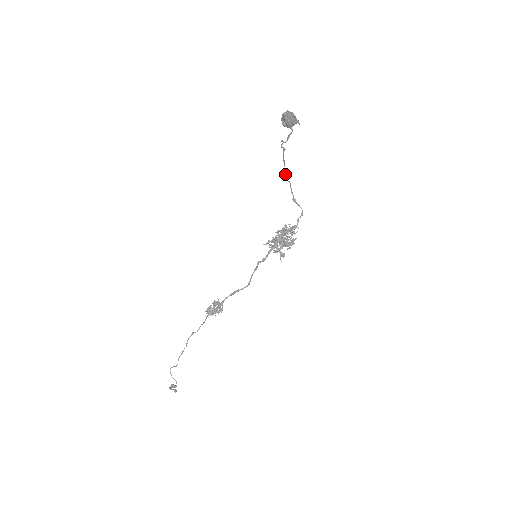
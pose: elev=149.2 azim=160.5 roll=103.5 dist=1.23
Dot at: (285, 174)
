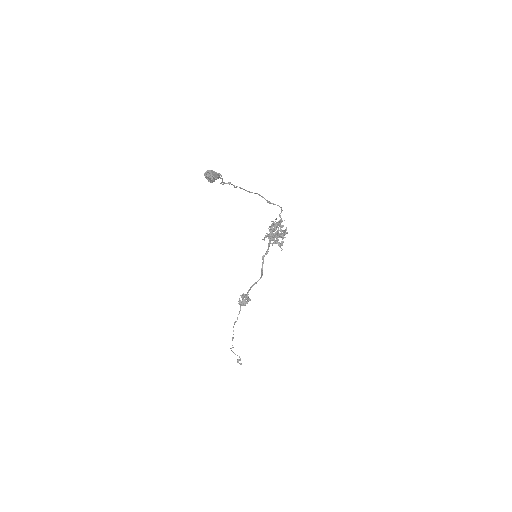
Dot at: (247, 191)
